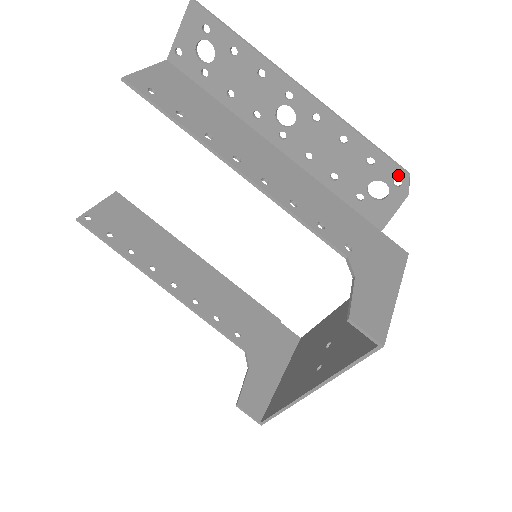
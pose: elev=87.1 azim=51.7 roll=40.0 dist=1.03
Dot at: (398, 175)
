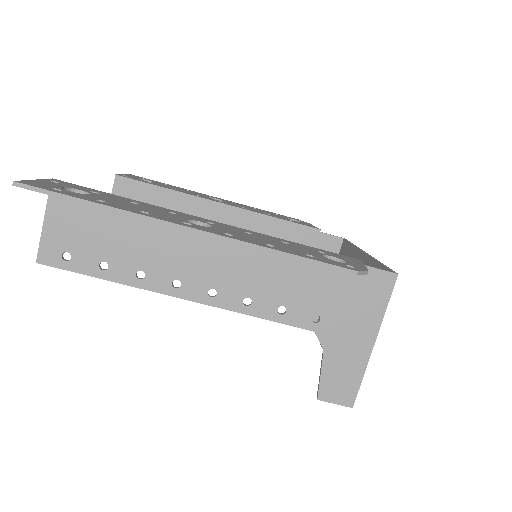
Dot at: (345, 271)
